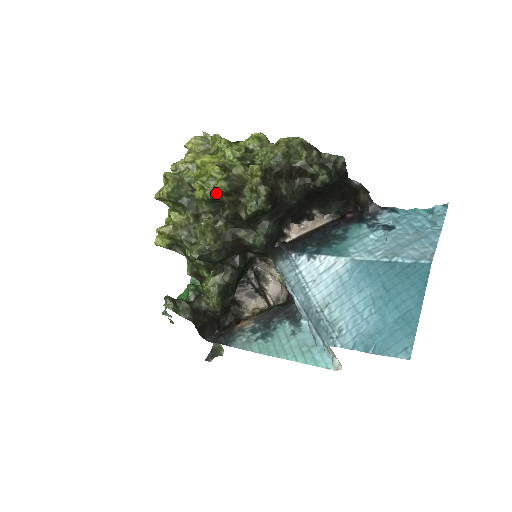
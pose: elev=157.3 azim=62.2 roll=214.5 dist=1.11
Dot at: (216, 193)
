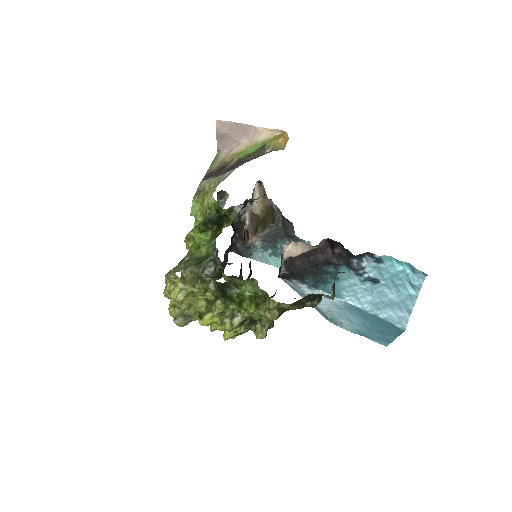
Dot at: occluded
